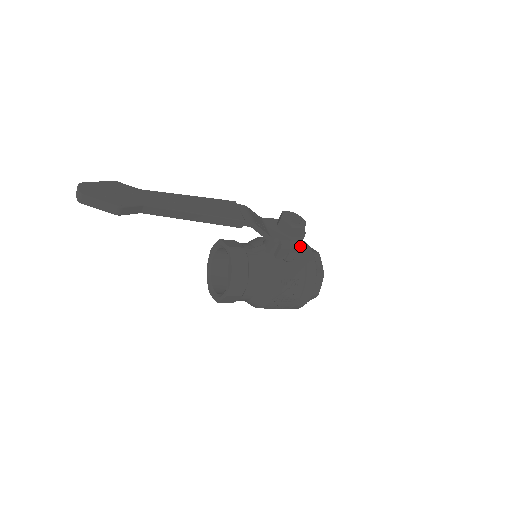
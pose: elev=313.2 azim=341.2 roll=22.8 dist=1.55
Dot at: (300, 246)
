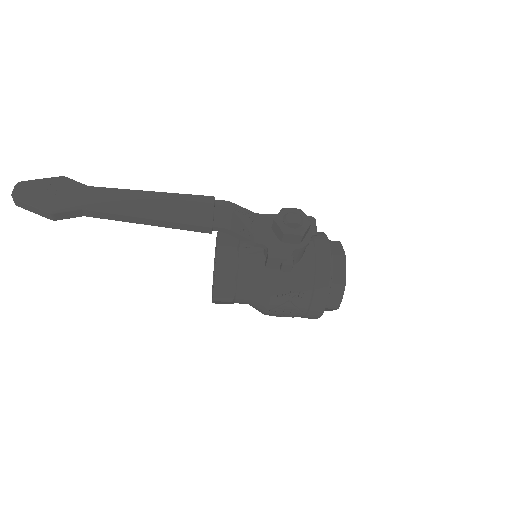
Dot at: (315, 248)
